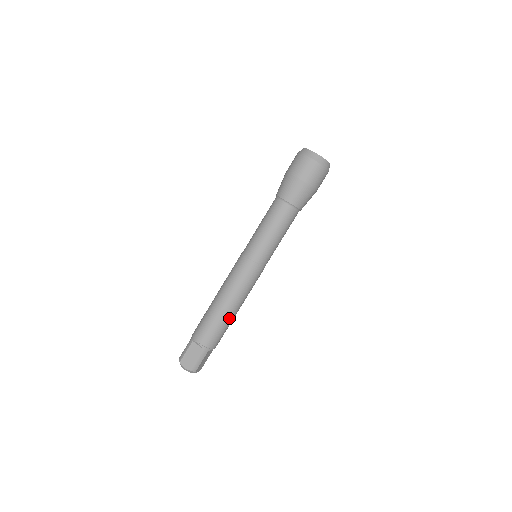
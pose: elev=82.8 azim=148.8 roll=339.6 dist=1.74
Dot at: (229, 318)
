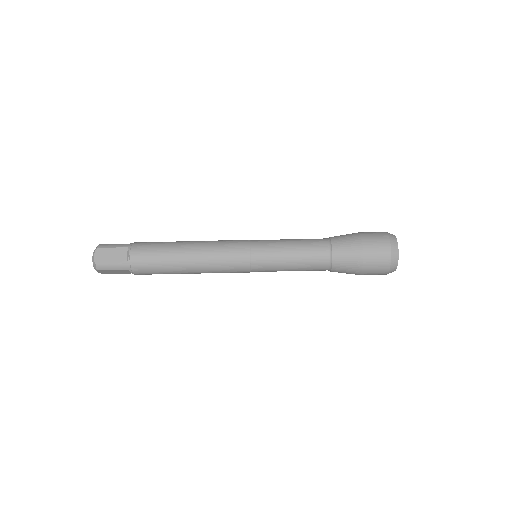
Dot at: (176, 269)
